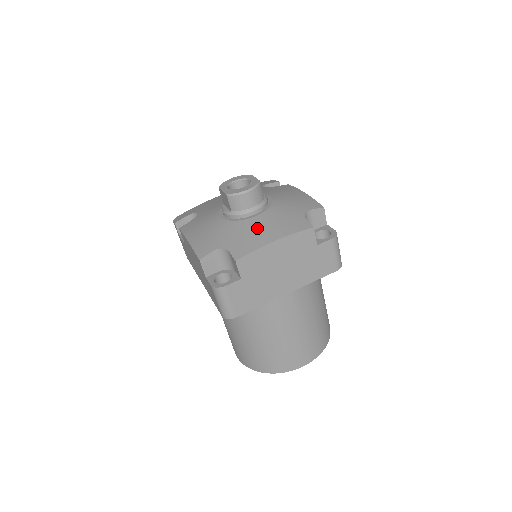
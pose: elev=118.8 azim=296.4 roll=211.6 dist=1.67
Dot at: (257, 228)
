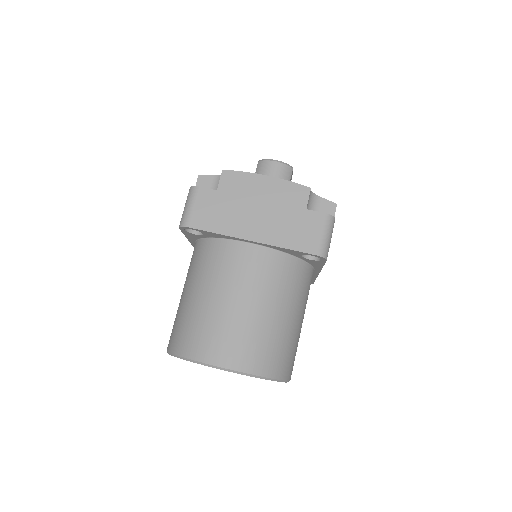
Dot at: occluded
